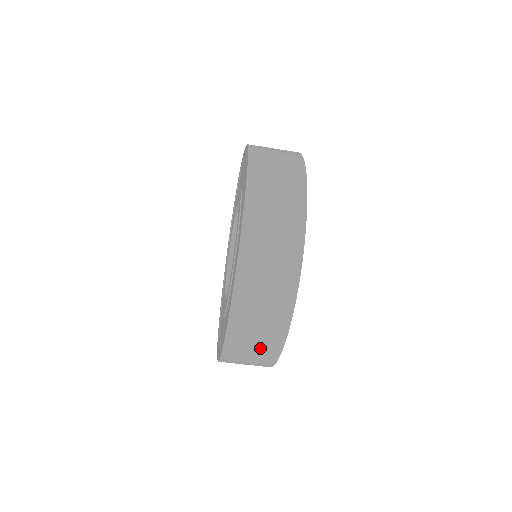
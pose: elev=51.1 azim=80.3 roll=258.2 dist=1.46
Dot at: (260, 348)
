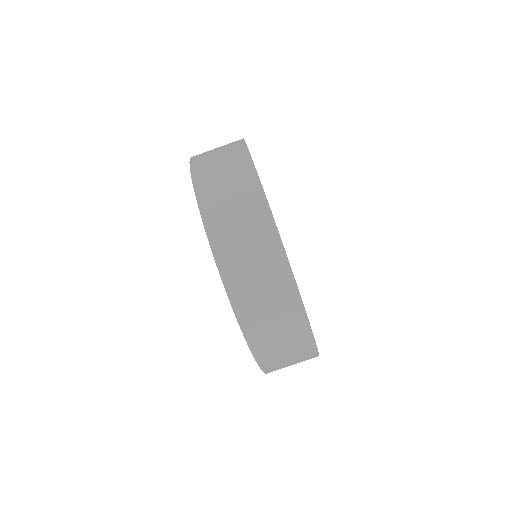
Dot at: (297, 361)
